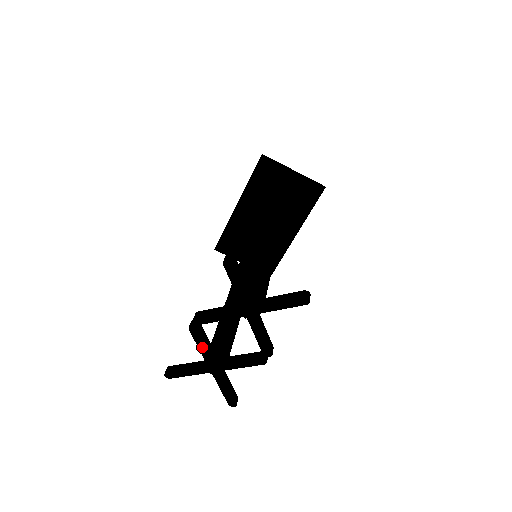
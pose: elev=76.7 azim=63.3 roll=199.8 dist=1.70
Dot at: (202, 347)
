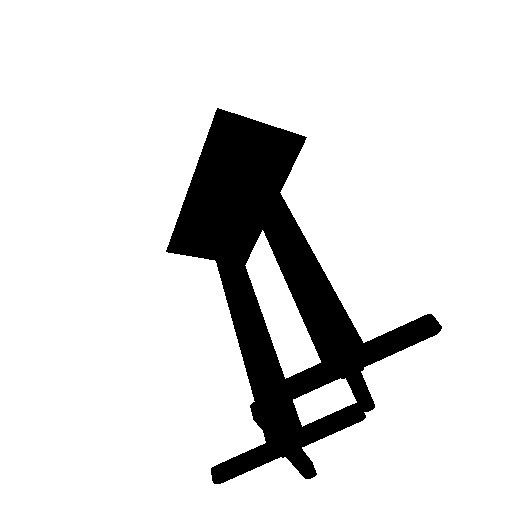
Dot at: (273, 433)
